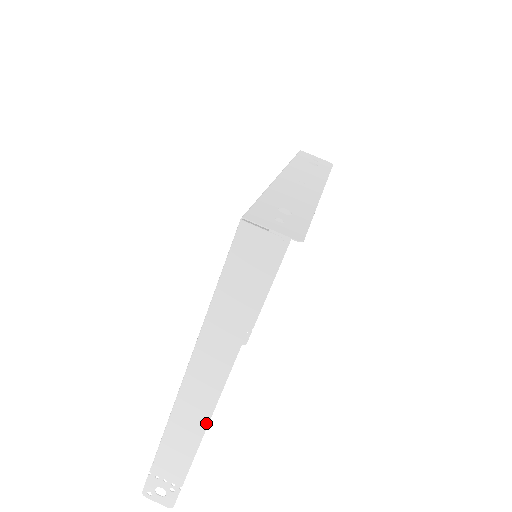
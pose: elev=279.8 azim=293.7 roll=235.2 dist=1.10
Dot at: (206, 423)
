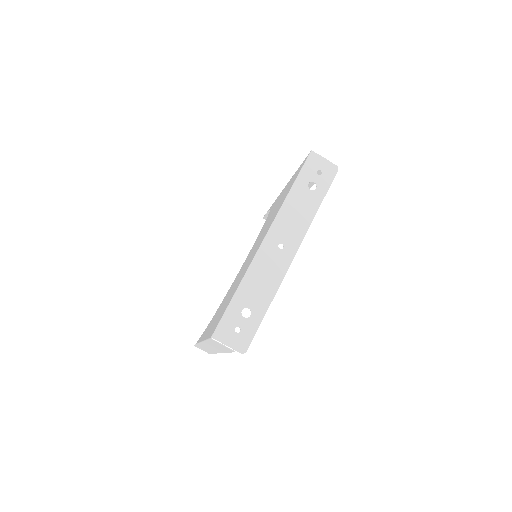
Dot at: occluded
